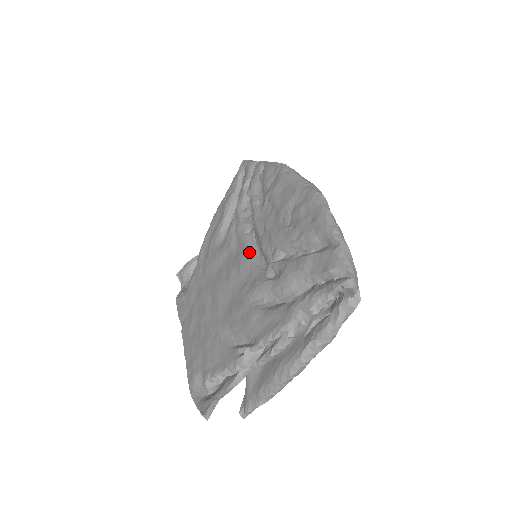
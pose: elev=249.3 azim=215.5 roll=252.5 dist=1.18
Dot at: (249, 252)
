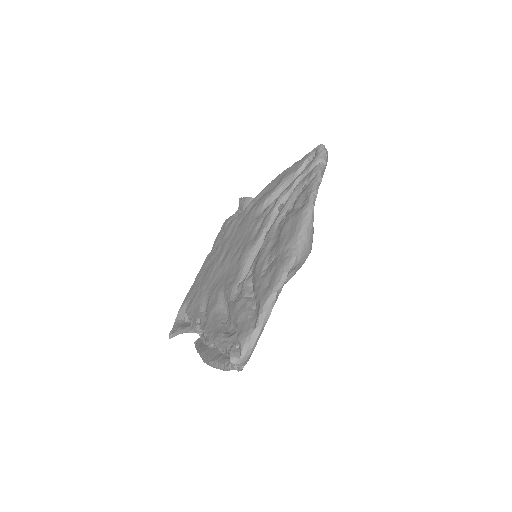
Dot at: (251, 251)
